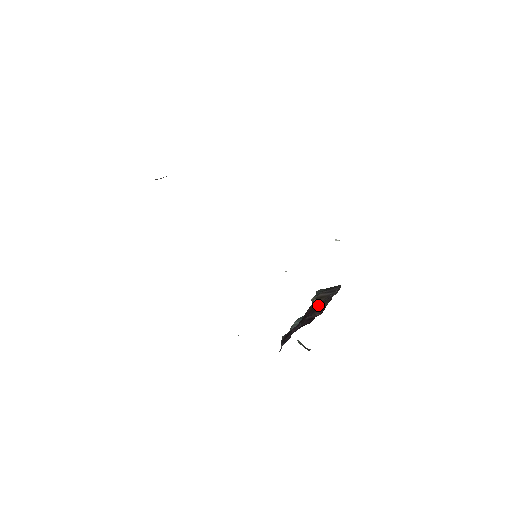
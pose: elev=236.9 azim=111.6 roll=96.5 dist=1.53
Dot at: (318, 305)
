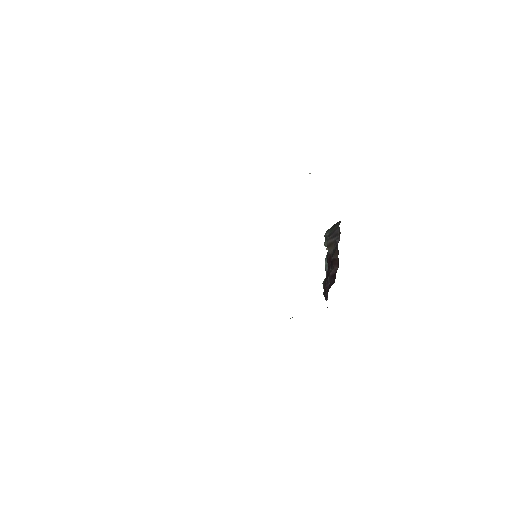
Dot at: (332, 258)
